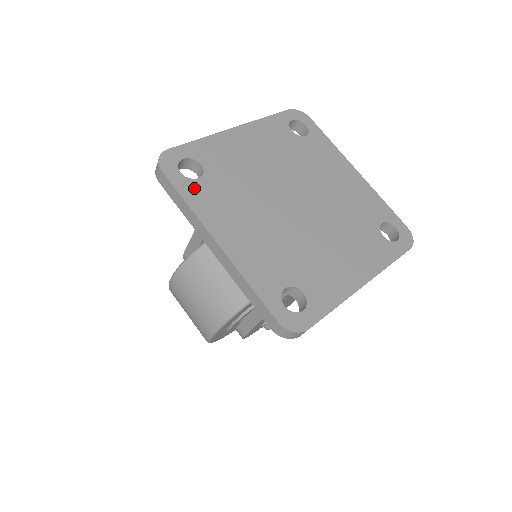
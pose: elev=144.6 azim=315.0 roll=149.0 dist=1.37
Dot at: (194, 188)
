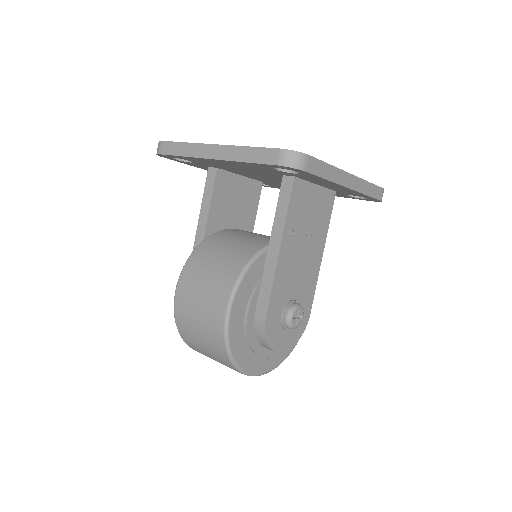
Dot at: occluded
